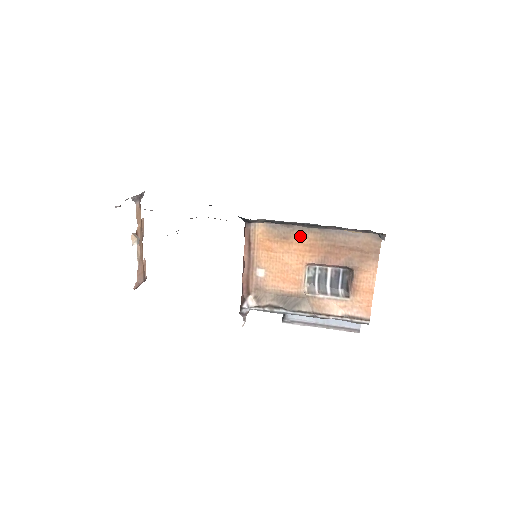
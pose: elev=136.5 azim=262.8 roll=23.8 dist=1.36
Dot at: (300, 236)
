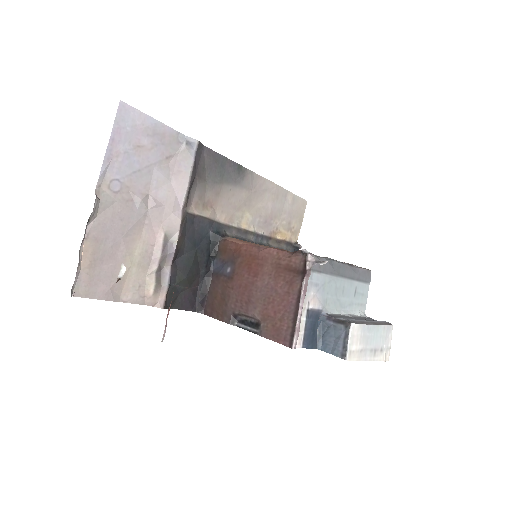
Dot at: occluded
